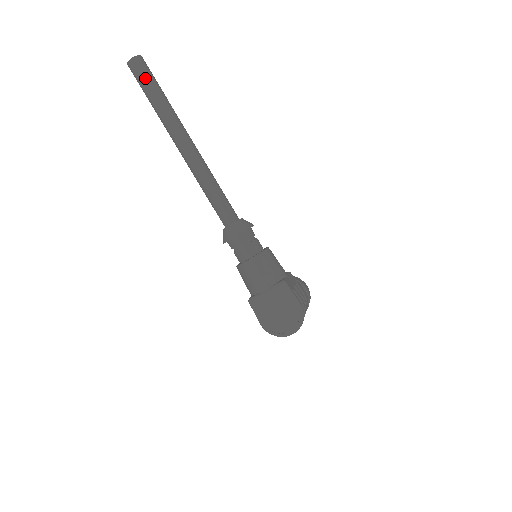
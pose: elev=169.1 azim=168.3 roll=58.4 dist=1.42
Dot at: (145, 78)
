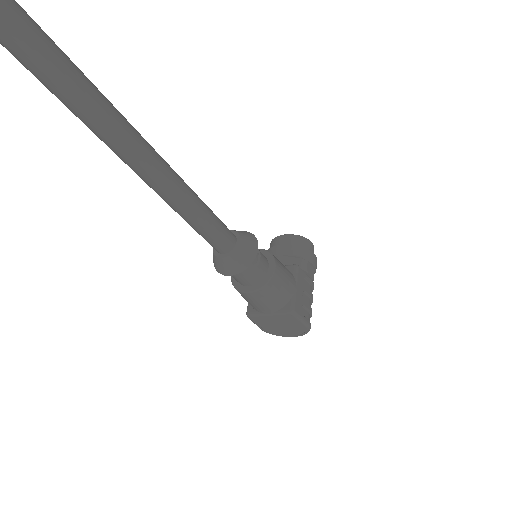
Dot at: (25, 54)
